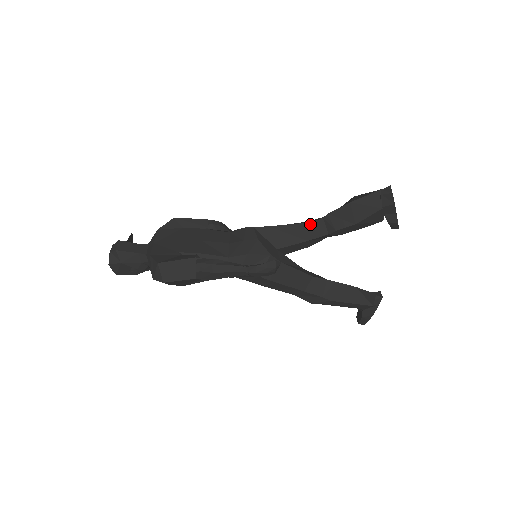
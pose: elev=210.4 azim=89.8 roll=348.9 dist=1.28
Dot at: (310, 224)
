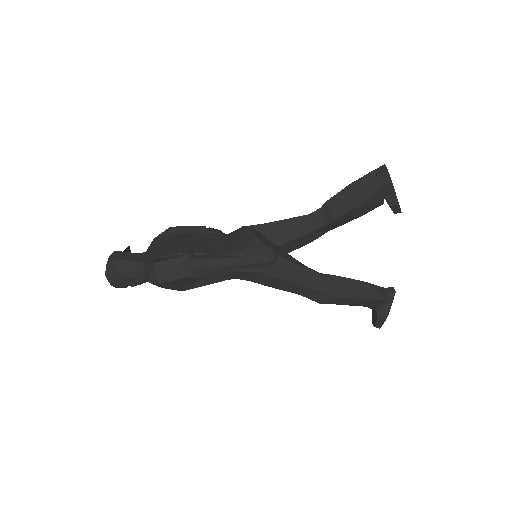
Dot at: (308, 216)
